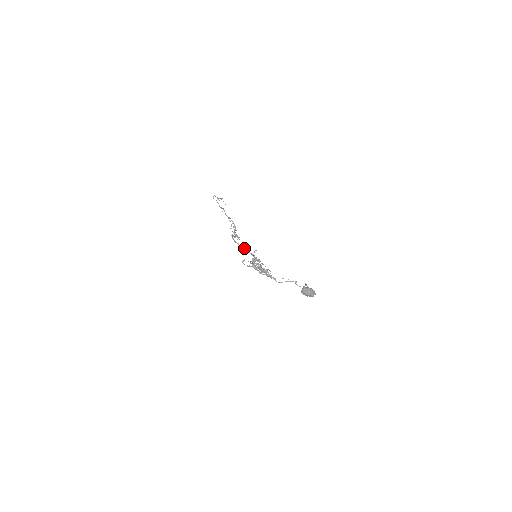
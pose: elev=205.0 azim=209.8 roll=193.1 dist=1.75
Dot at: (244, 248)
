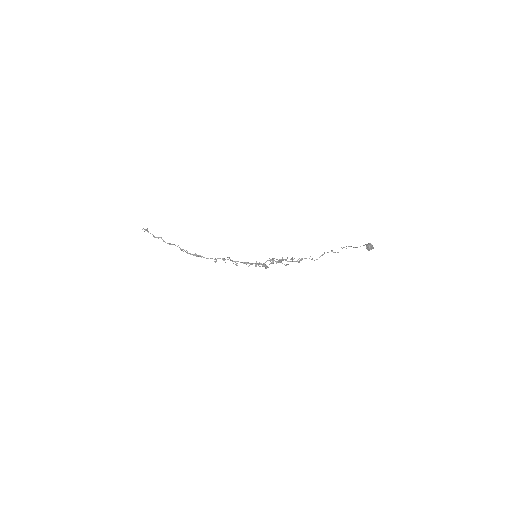
Dot at: (224, 259)
